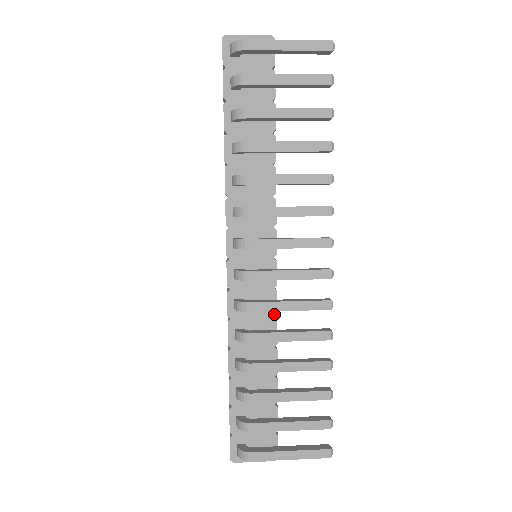
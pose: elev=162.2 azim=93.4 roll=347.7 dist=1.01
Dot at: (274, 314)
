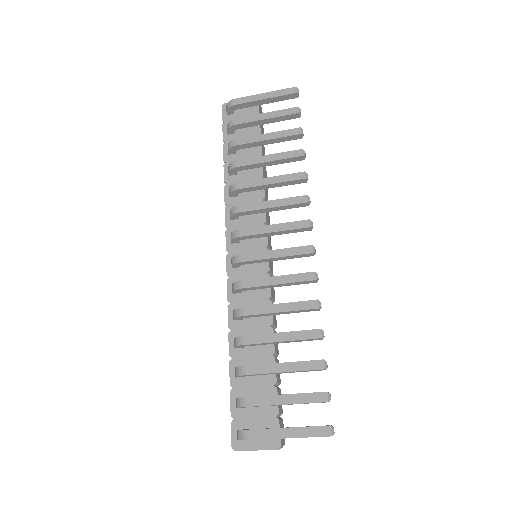
Dot at: (268, 296)
